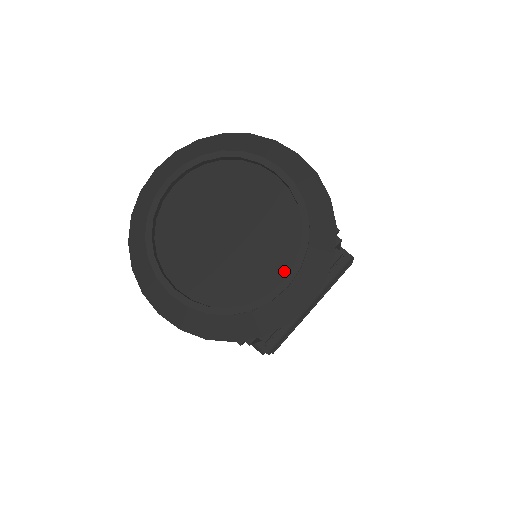
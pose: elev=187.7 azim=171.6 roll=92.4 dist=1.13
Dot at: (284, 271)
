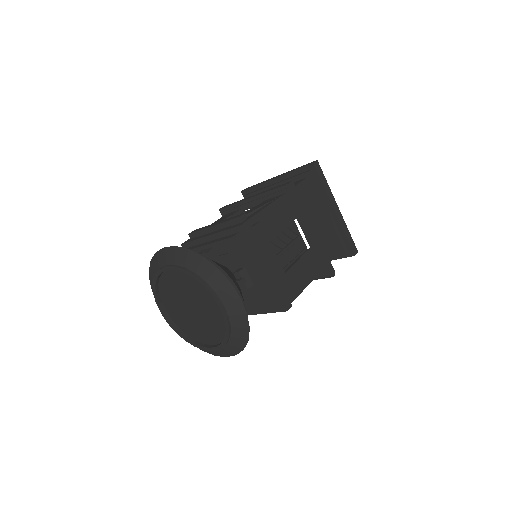
Dot at: (215, 342)
